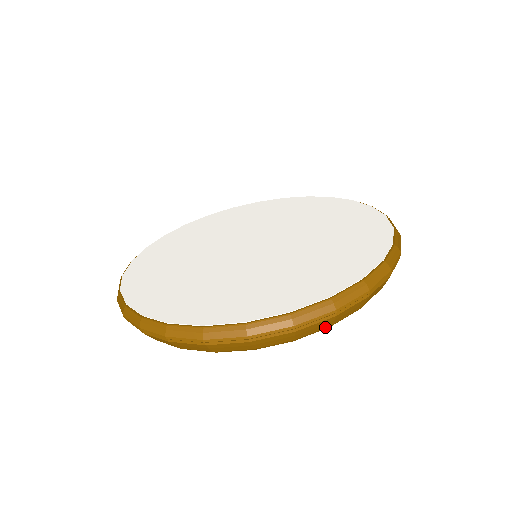
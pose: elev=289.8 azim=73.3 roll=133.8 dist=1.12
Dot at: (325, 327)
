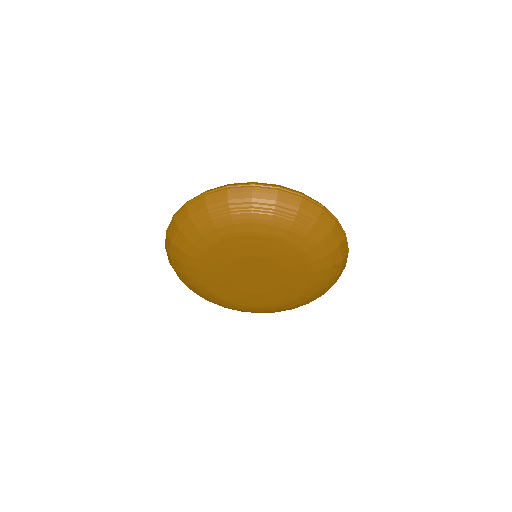
Dot at: (272, 199)
